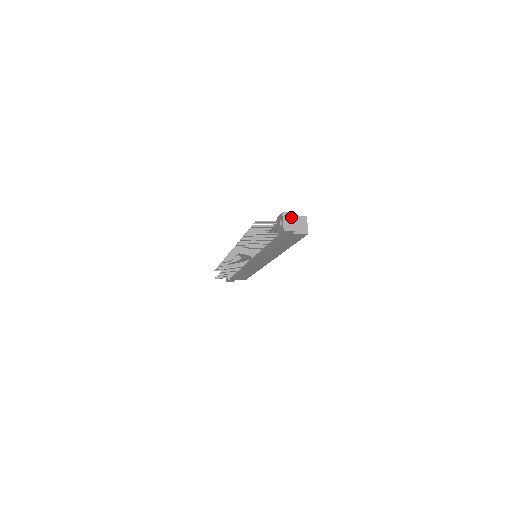
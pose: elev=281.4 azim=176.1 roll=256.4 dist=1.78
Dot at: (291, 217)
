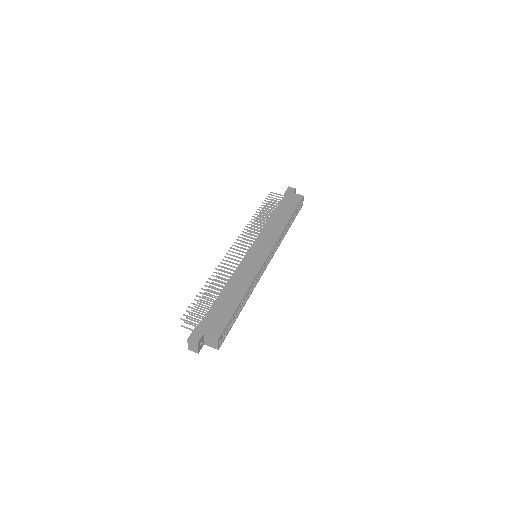
Dot at: (195, 345)
